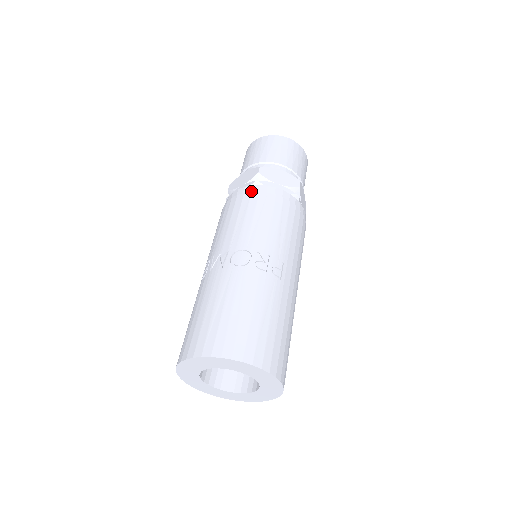
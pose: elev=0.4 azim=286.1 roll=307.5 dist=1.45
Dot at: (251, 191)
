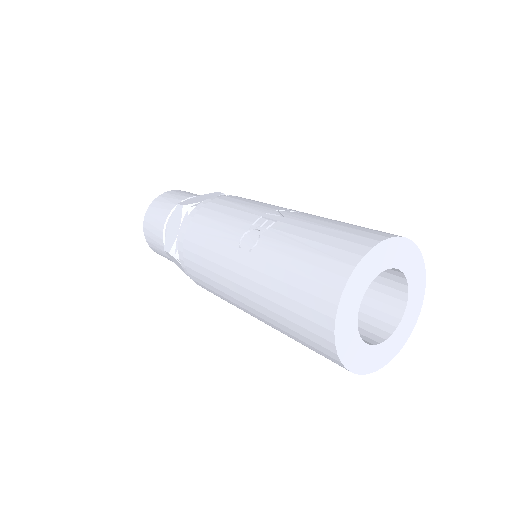
Dot at: occluded
